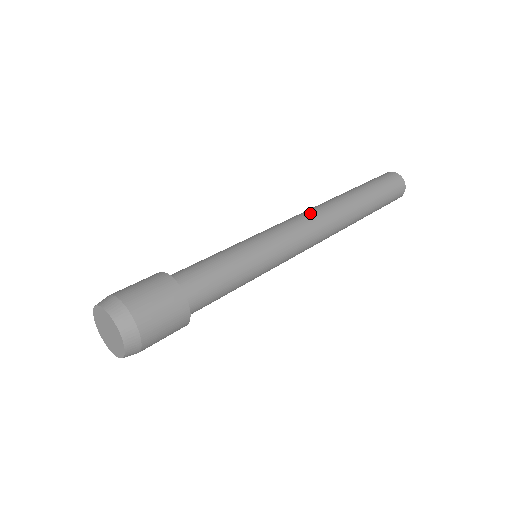
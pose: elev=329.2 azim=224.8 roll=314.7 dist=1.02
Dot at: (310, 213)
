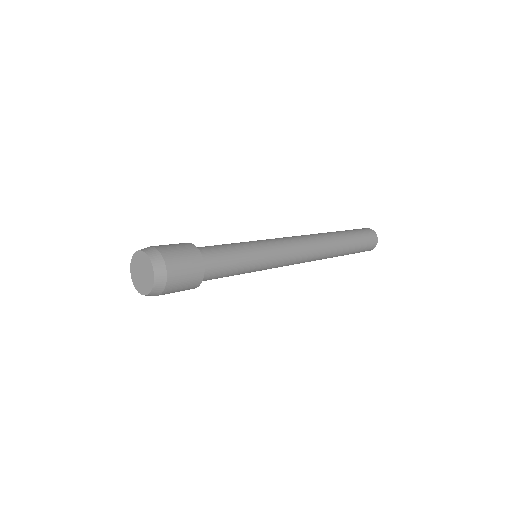
Dot at: (302, 237)
